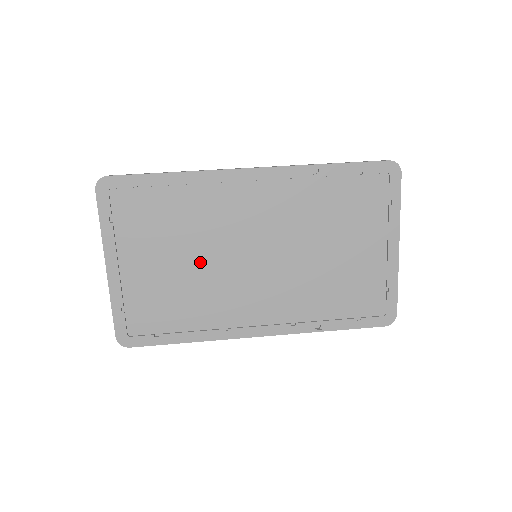
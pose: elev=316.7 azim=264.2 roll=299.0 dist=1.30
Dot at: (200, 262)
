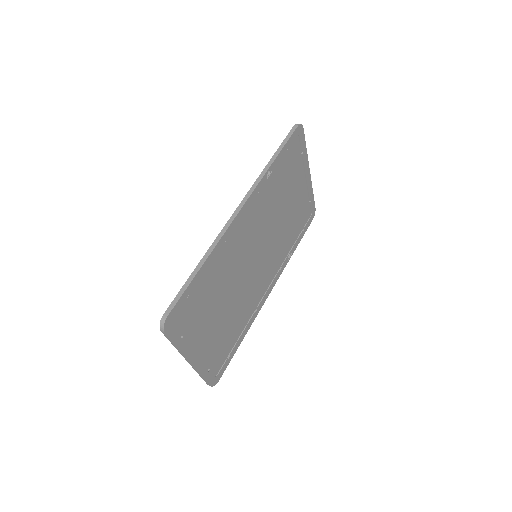
Dot at: (234, 295)
